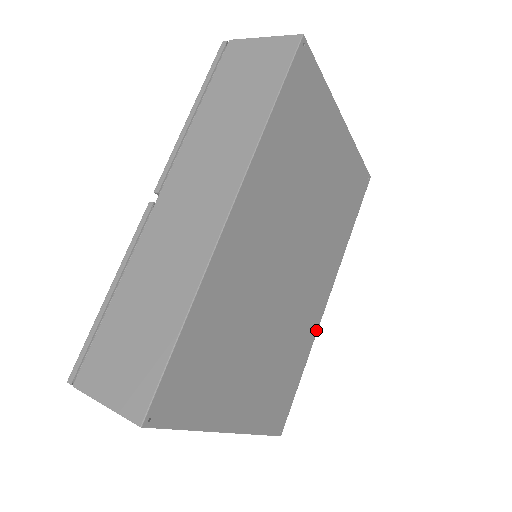
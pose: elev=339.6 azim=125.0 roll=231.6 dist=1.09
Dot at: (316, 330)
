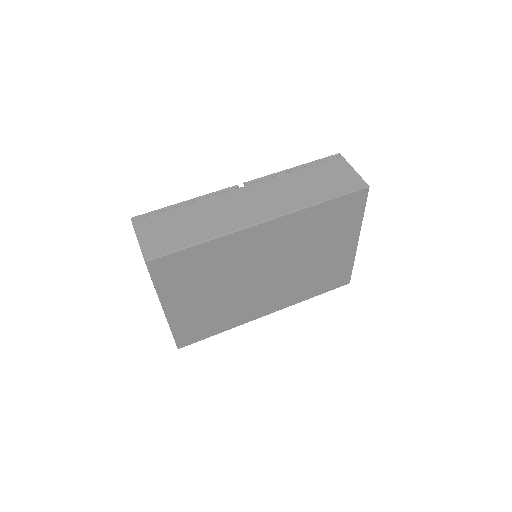
Dot at: (246, 322)
